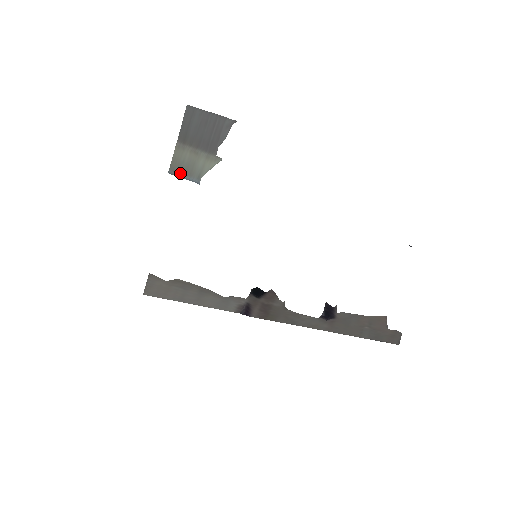
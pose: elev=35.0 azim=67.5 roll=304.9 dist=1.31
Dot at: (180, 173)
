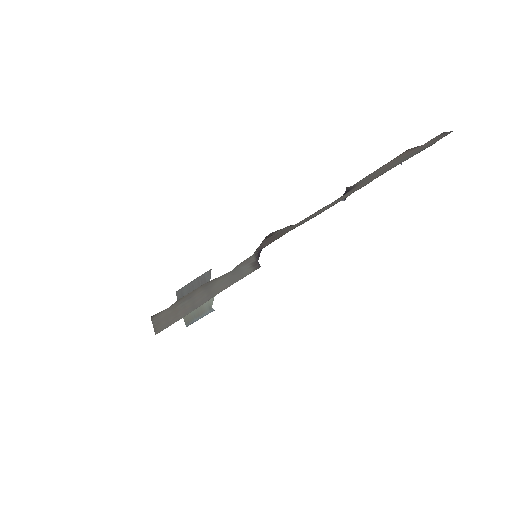
Dot at: (195, 319)
